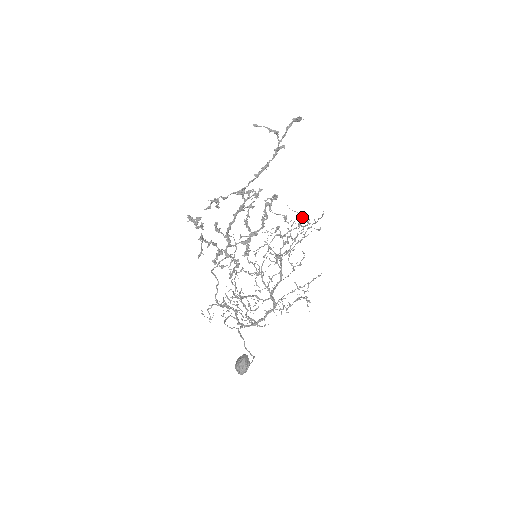
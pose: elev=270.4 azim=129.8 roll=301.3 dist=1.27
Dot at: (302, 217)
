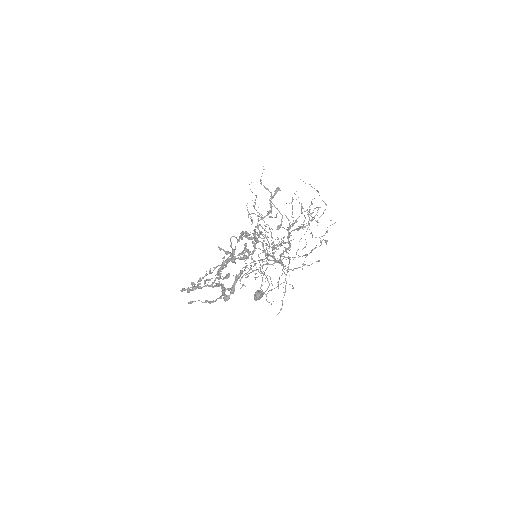
Dot at: (309, 211)
